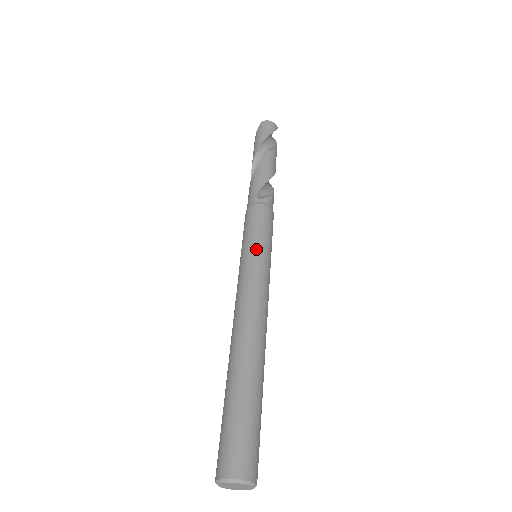
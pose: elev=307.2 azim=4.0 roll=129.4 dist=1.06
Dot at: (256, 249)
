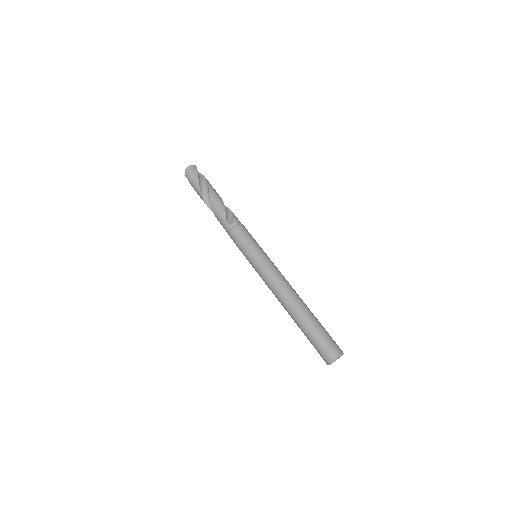
Dot at: (256, 255)
